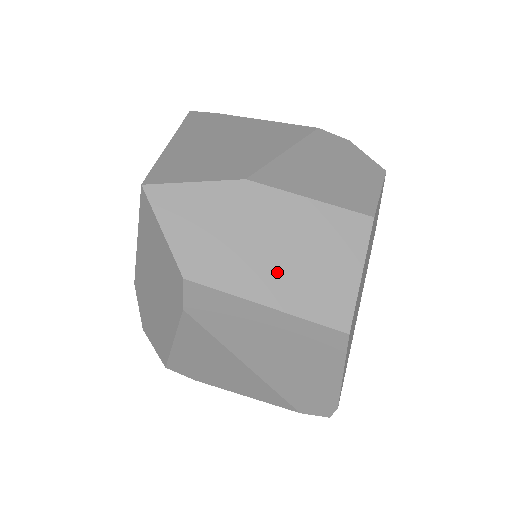
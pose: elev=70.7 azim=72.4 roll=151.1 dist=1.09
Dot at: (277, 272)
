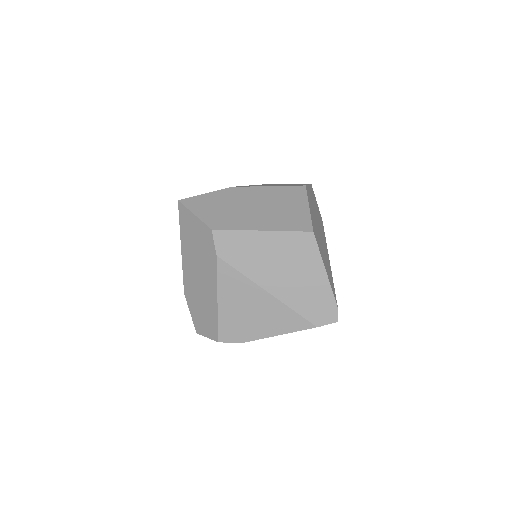
Dot at: (262, 216)
